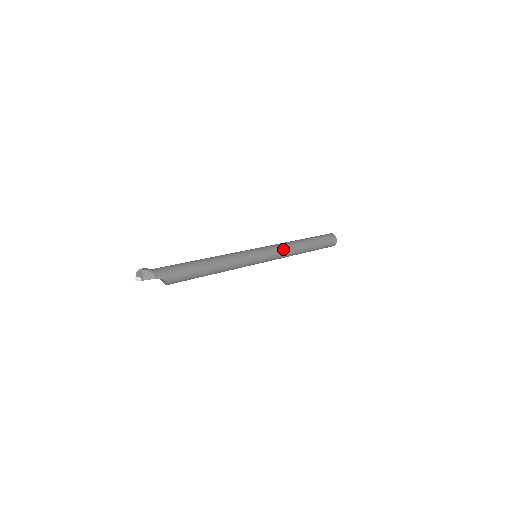
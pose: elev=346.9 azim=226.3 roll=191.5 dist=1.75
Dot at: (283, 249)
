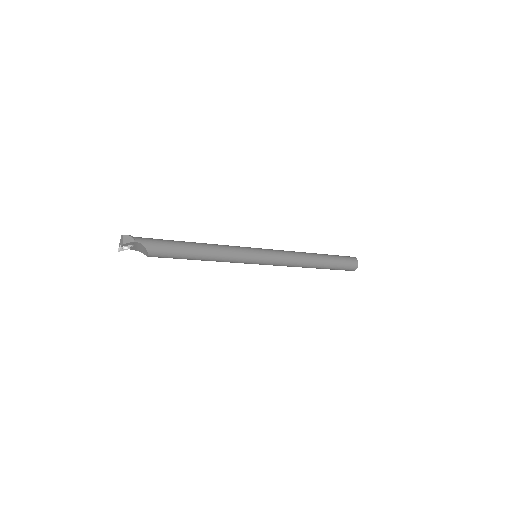
Dot at: (287, 253)
